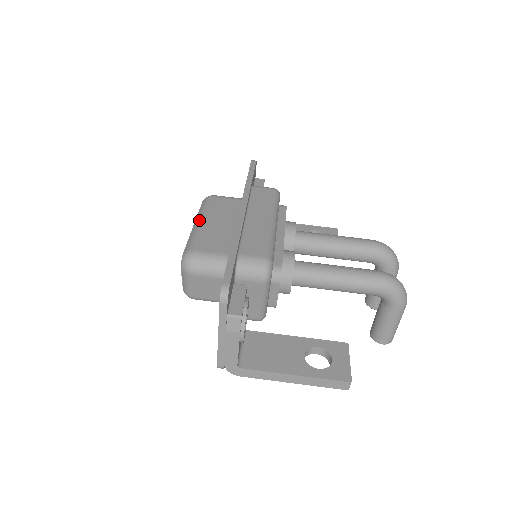
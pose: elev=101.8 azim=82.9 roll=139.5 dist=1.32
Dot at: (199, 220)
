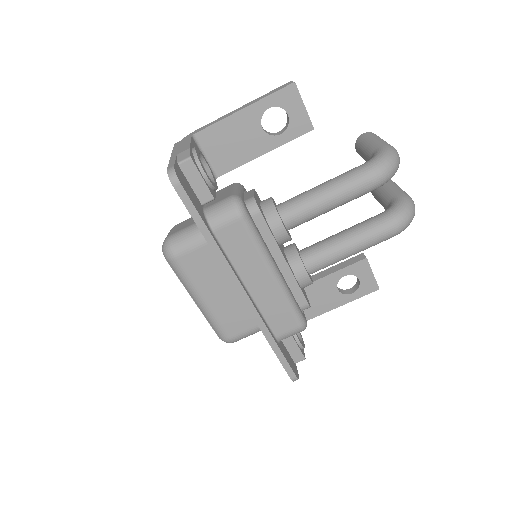
Dot at: (197, 300)
